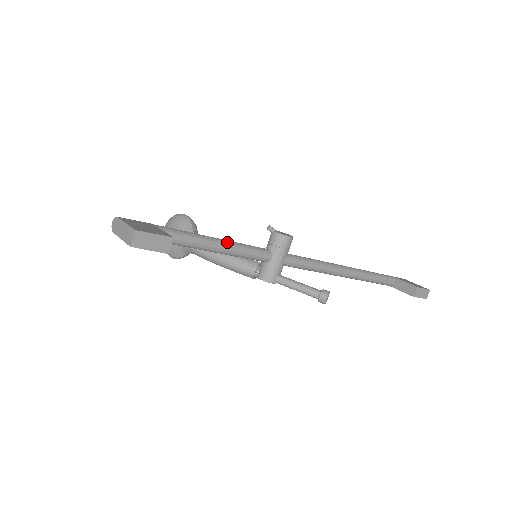
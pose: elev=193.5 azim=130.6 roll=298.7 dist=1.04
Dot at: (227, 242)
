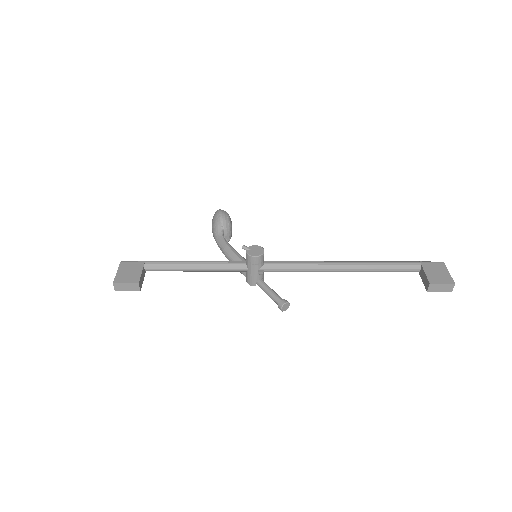
Dot at: (203, 265)
